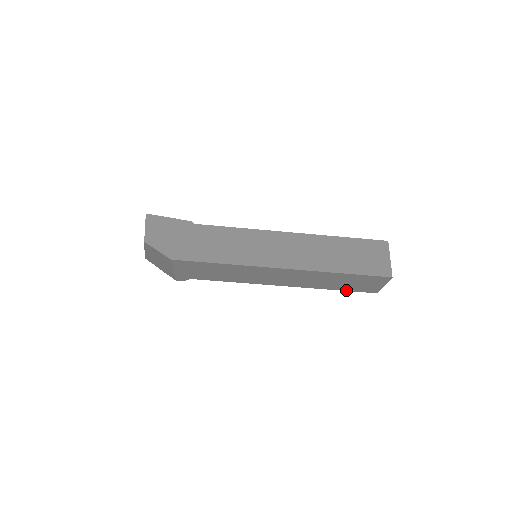
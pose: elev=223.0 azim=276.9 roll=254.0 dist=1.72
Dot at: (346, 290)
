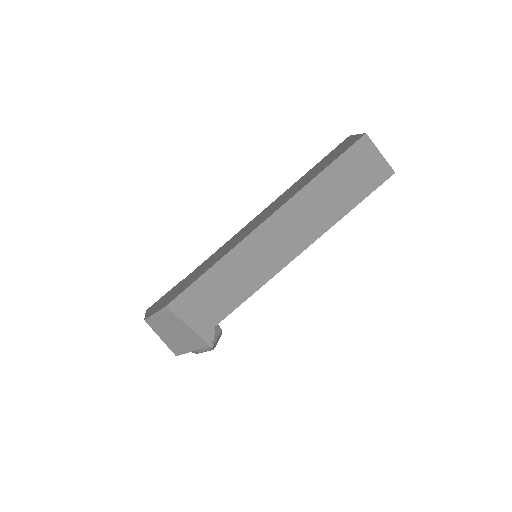
Dot at: (362, 199)
